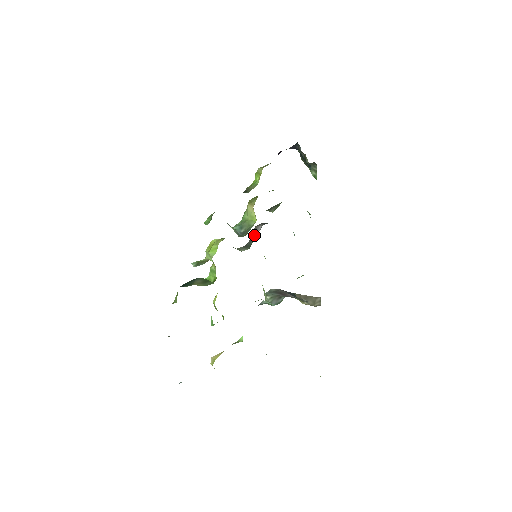
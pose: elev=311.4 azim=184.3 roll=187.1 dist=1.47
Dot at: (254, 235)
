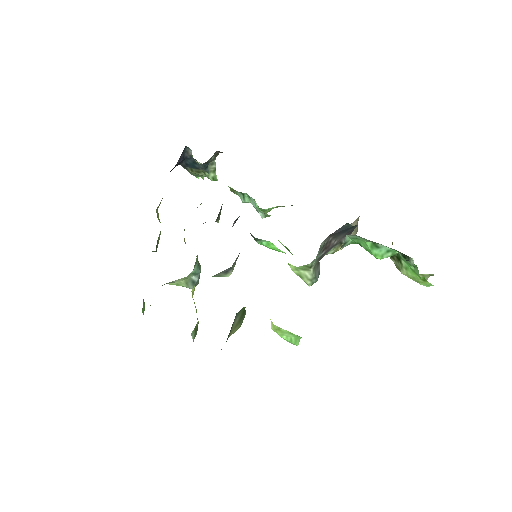
Dot at: occluded
